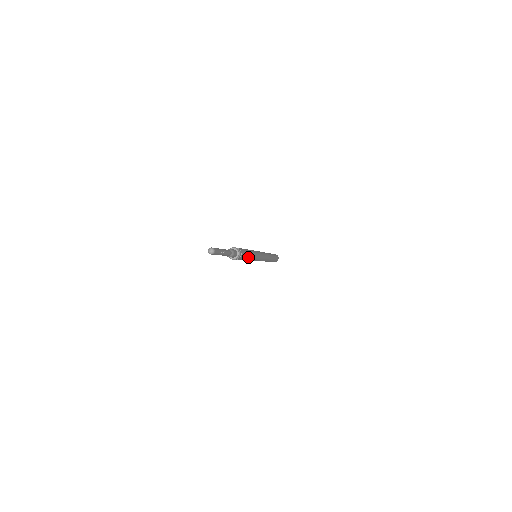
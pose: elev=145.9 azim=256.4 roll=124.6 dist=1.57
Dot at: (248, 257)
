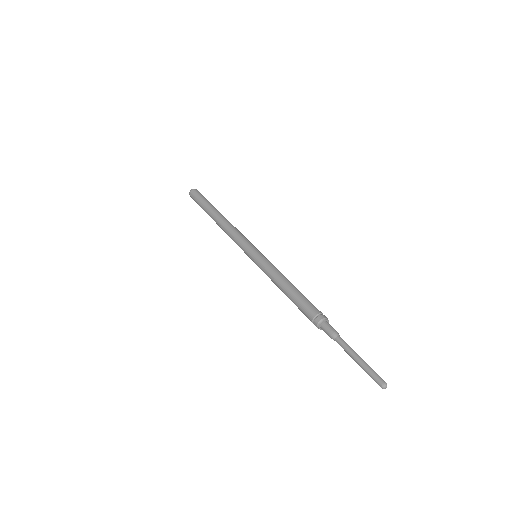
Dot at: occluded
